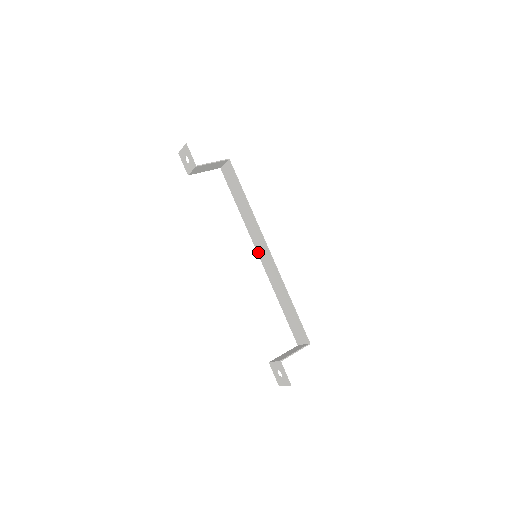
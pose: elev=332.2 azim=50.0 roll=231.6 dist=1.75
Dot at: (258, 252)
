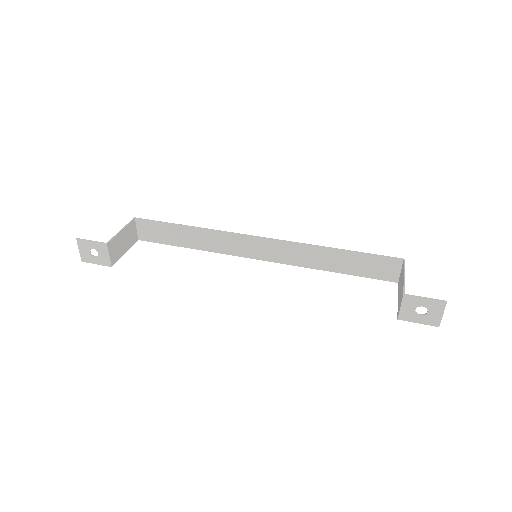
Dot at: (255, 257)
